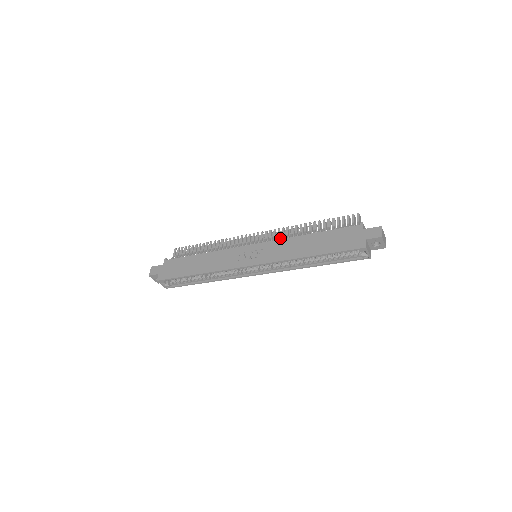
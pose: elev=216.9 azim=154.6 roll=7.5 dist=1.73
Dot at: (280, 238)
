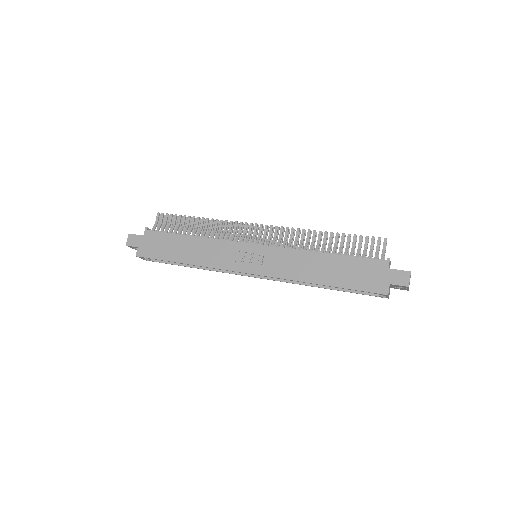
Dot at: (287, 240)
